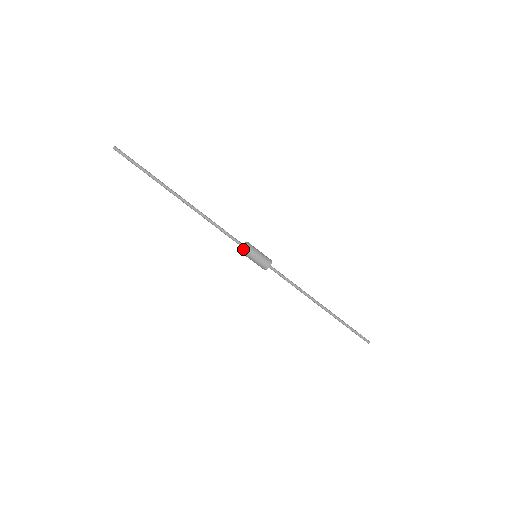
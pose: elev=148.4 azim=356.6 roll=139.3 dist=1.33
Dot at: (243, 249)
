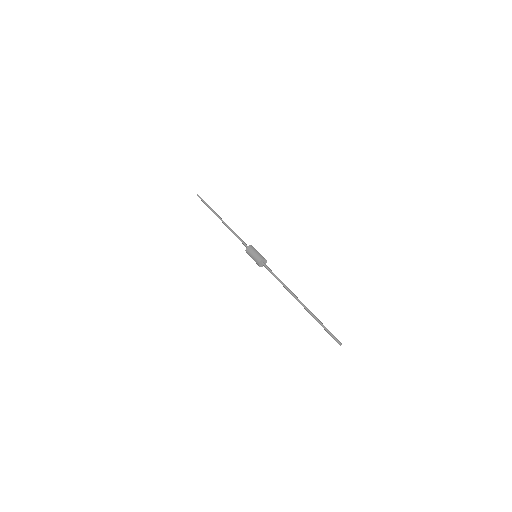
Dot at: (247, 247)
